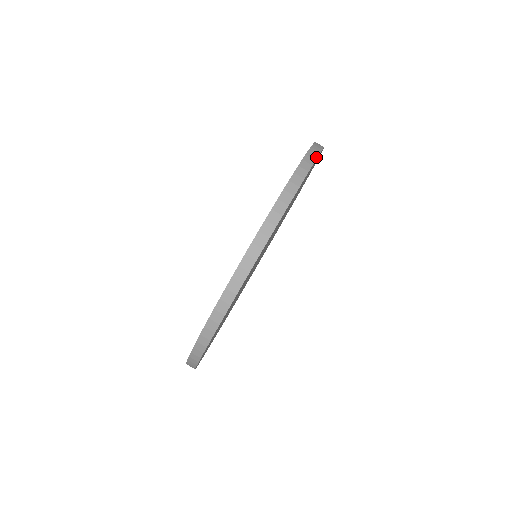
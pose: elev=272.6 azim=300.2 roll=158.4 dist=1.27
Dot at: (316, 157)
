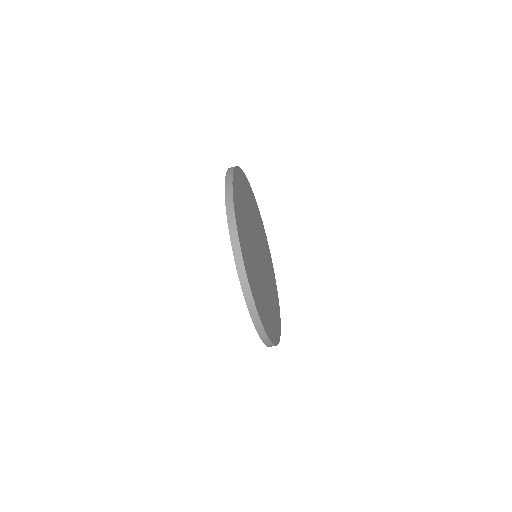
Dot at: (253, 301)
